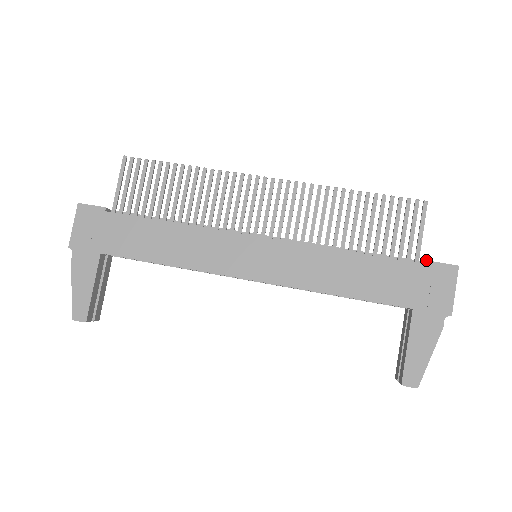
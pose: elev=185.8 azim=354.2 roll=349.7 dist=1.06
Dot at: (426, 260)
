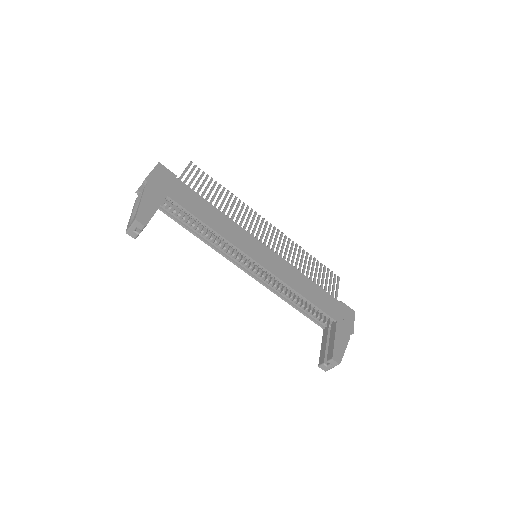
Dot at: occluded
